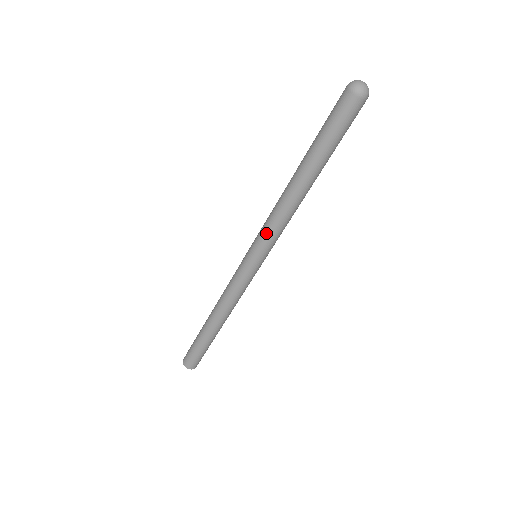
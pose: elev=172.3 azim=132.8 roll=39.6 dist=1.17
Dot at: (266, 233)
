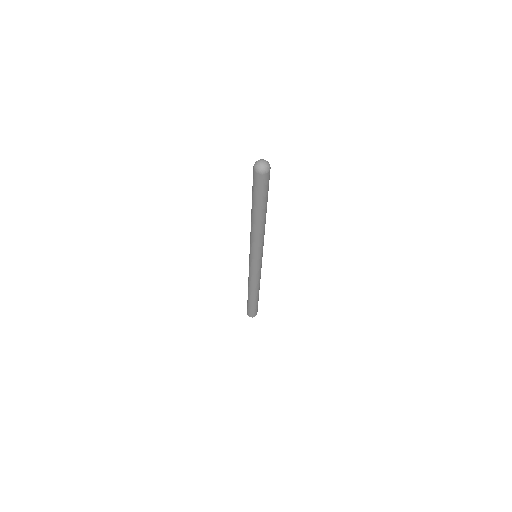
Dot at: (250, 242)
